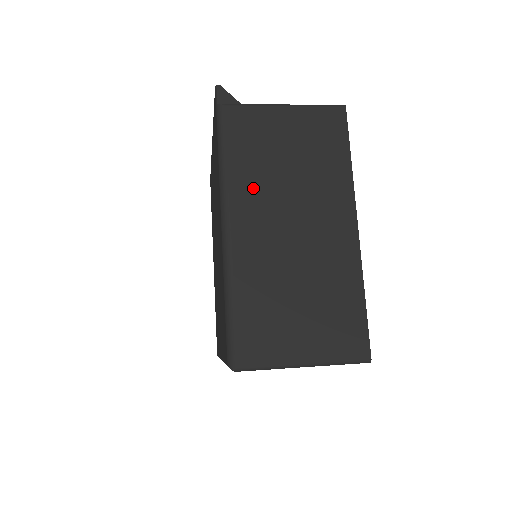
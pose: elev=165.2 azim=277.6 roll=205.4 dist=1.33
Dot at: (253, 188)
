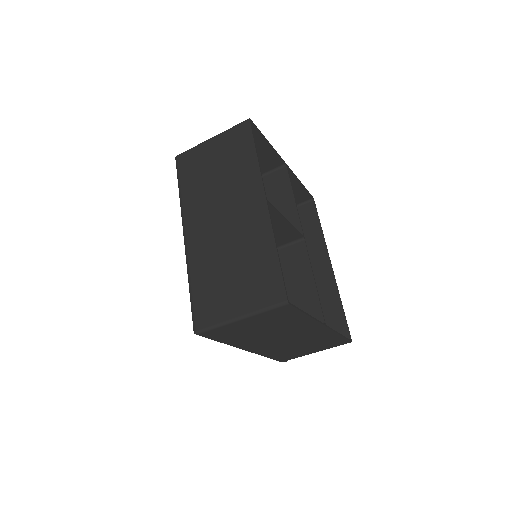
Dot at: occluded
